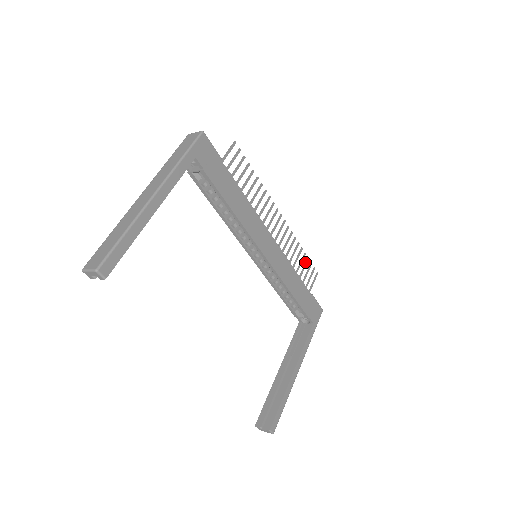
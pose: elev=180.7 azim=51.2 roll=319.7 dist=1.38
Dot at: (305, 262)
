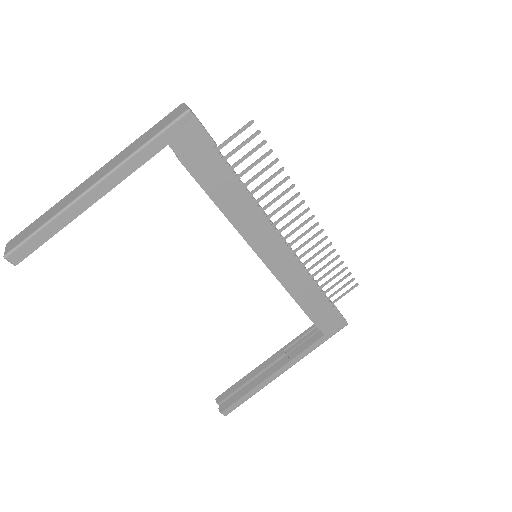
Dot at: occluded
